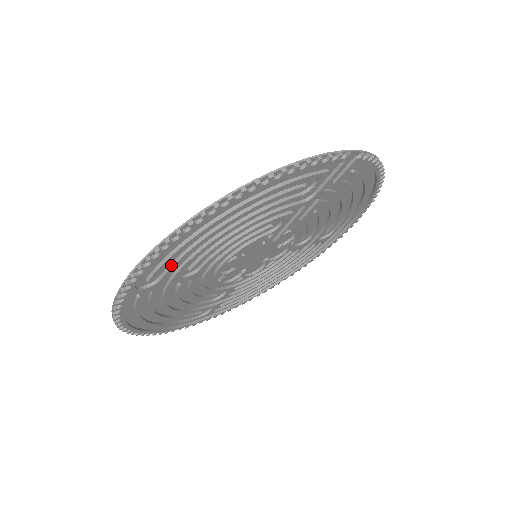
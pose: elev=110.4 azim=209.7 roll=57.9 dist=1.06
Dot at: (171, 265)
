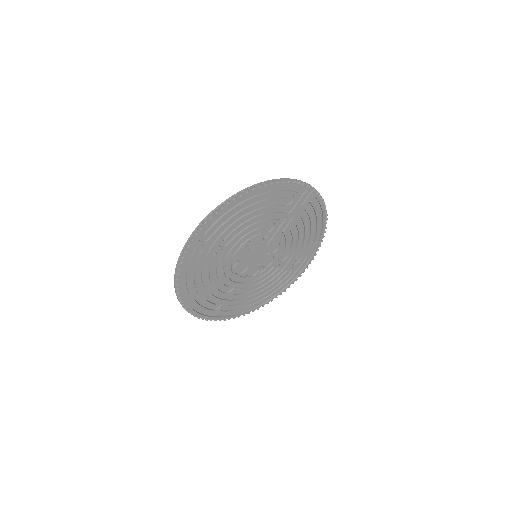
Dot at: (218, 228)
